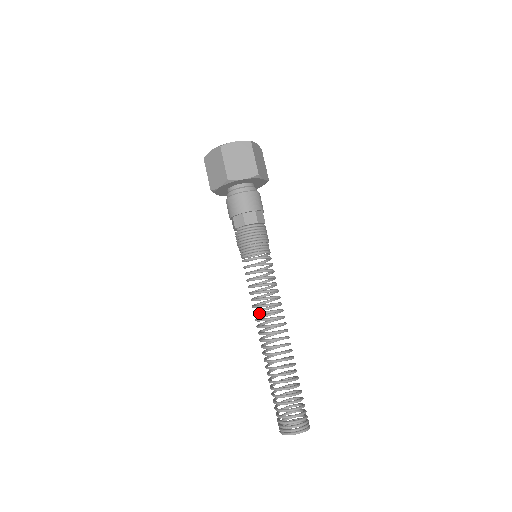
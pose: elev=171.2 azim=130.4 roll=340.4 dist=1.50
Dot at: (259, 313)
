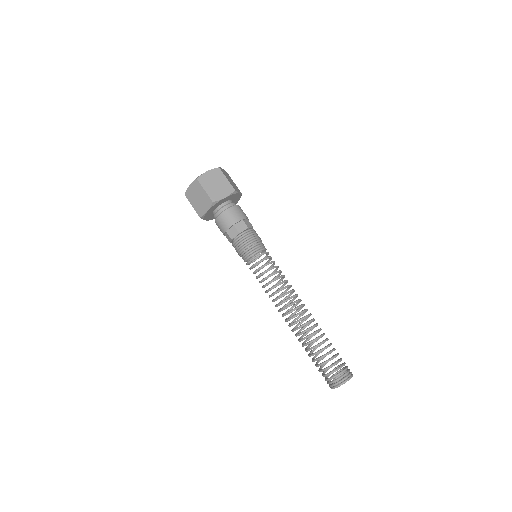
Dot at: (277, 298)
